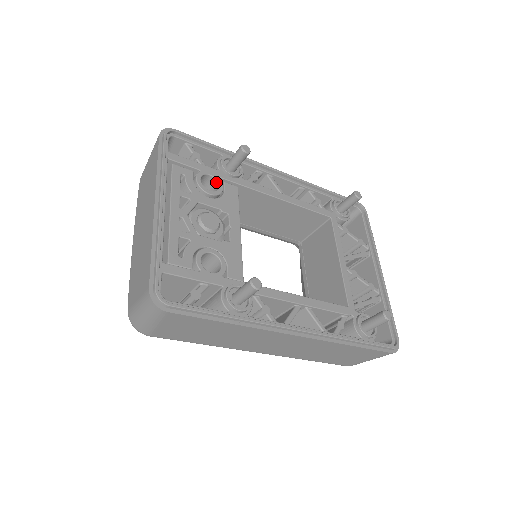
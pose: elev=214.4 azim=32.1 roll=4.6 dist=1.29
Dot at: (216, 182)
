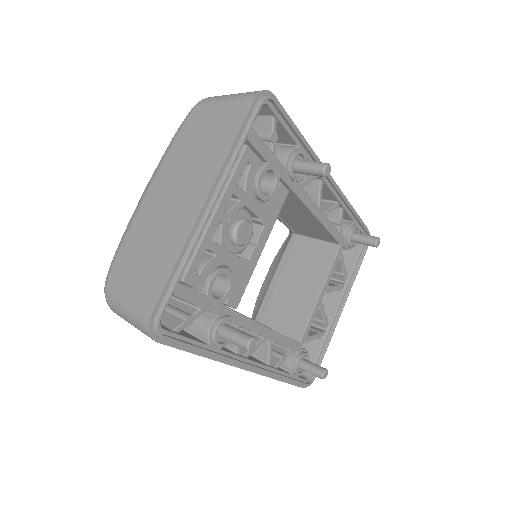
Dot at: (274, 181)
